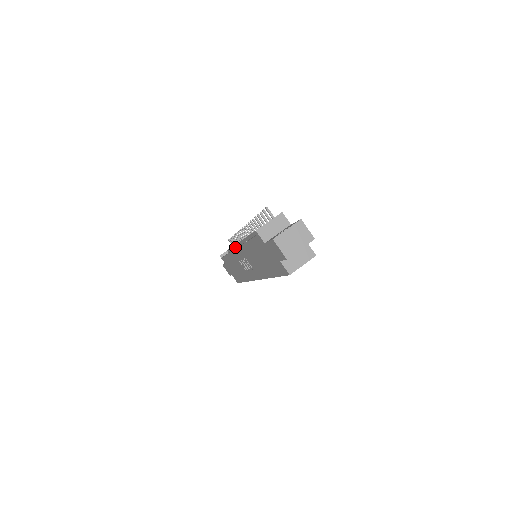
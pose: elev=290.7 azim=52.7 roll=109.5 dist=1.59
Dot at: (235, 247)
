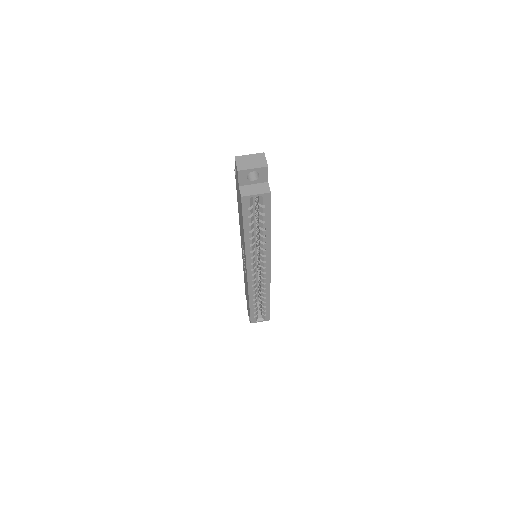
Dot at: occluded
